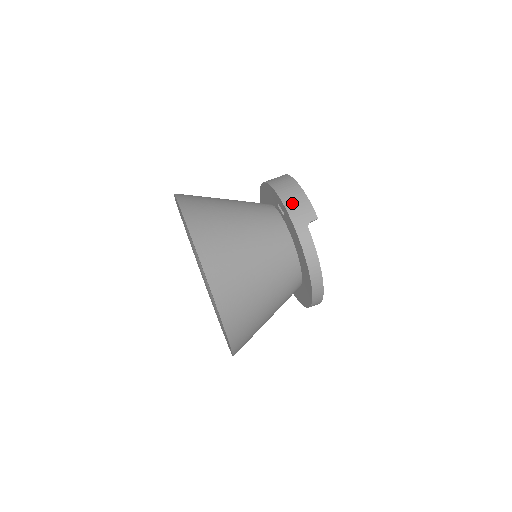
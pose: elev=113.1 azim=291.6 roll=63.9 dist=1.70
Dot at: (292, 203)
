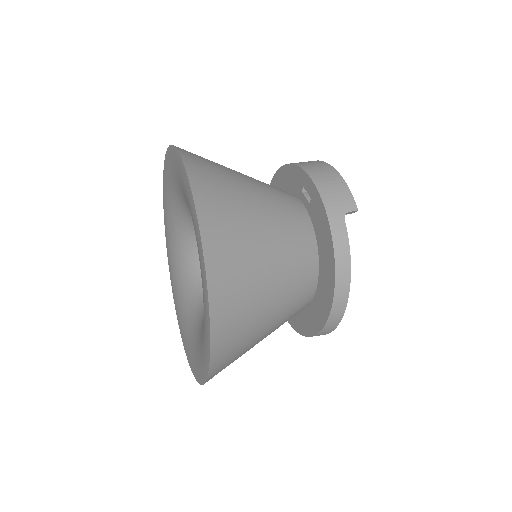
Dot at: (326, 185)
